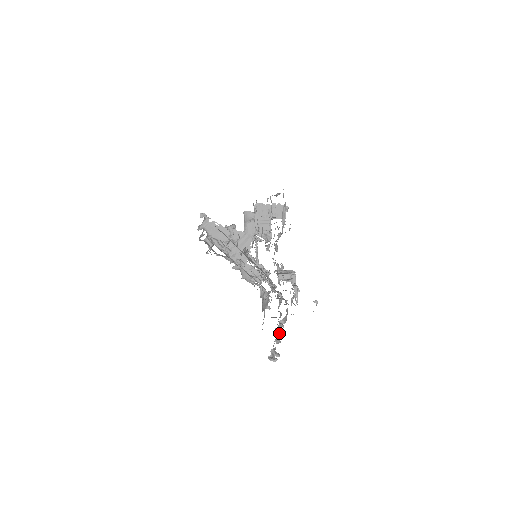
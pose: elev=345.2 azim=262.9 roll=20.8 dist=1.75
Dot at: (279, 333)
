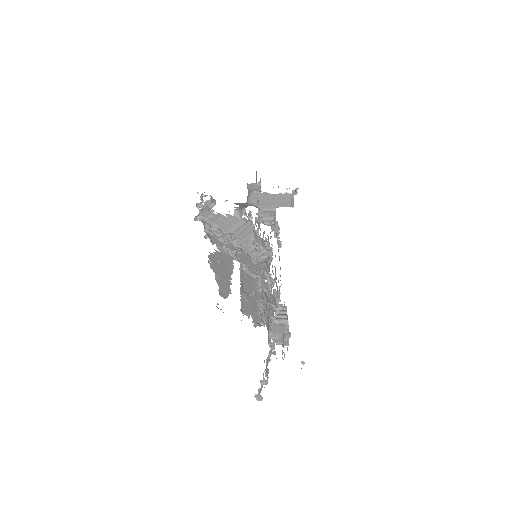
Dot at: (269, 358)
